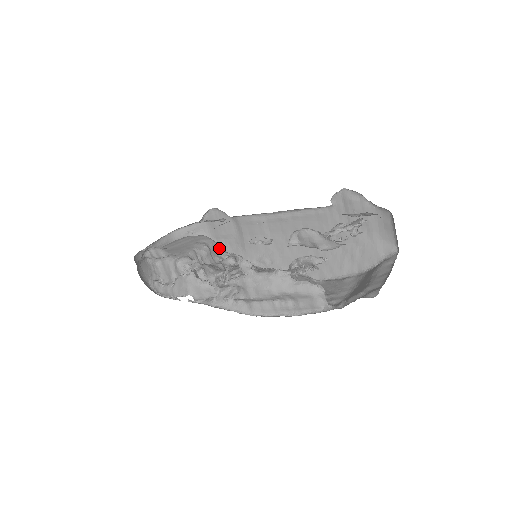
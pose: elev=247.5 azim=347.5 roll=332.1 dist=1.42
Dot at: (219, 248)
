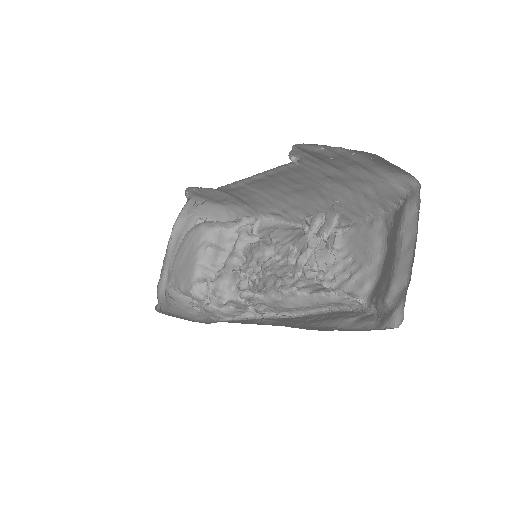
Dot at: (223, 230)
